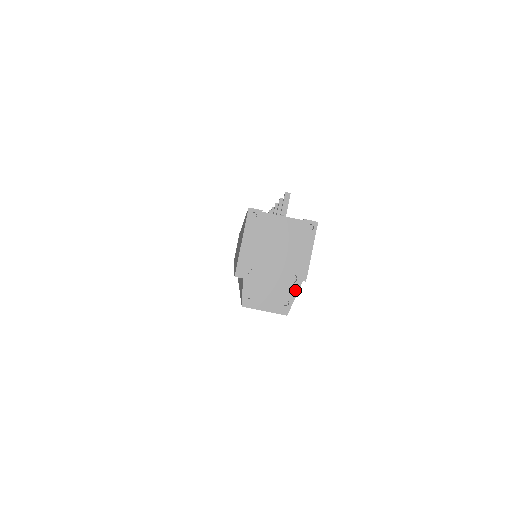
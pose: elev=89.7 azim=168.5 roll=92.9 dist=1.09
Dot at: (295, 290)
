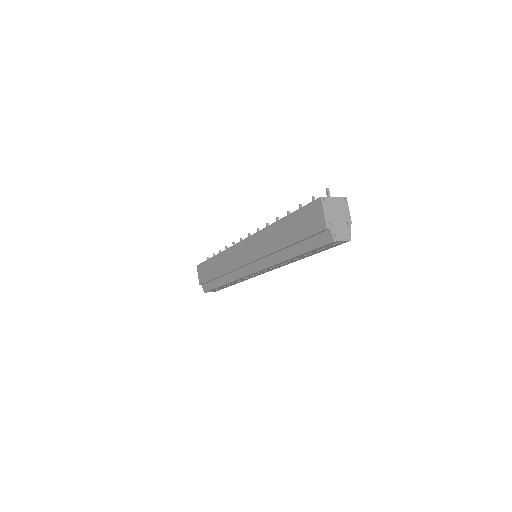
Dot at: (350, 228)
